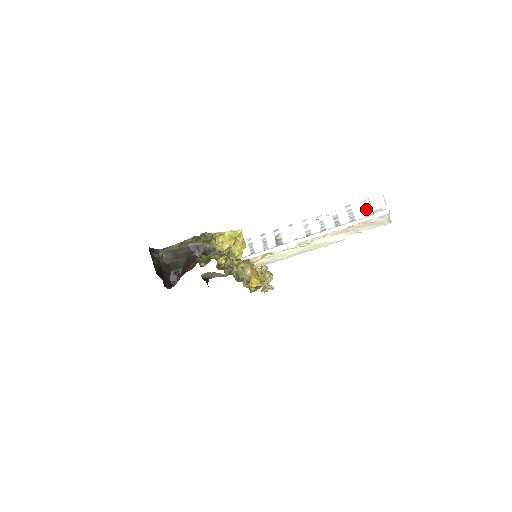
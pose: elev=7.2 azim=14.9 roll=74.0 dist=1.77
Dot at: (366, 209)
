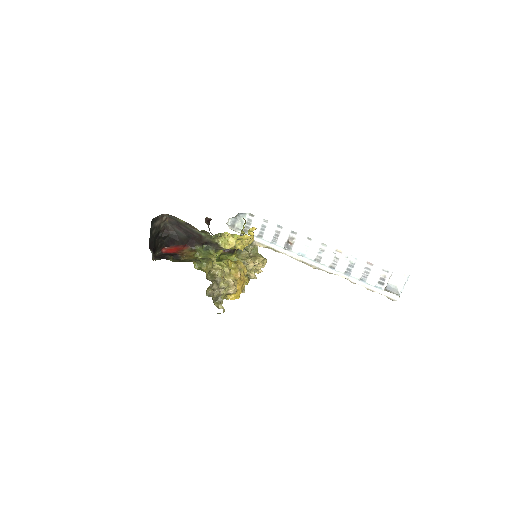
Dot at: (382, 280)
